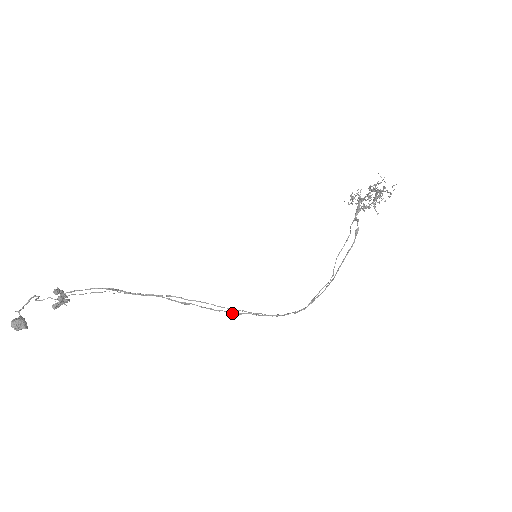
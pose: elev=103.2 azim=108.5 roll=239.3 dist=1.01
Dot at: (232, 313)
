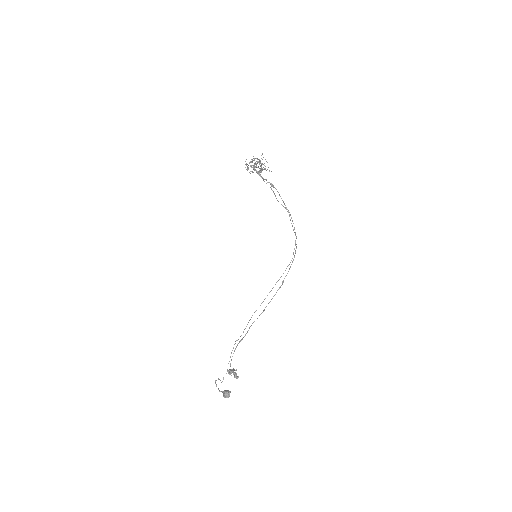
Dot at: (280, 287)
